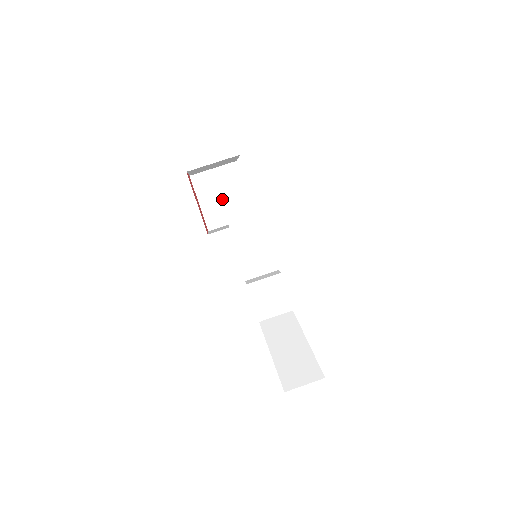
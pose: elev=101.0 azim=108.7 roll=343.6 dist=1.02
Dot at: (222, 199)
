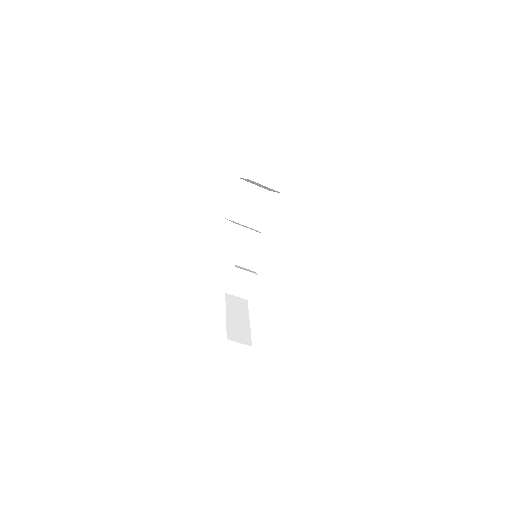
Dot at: (269, 215)
